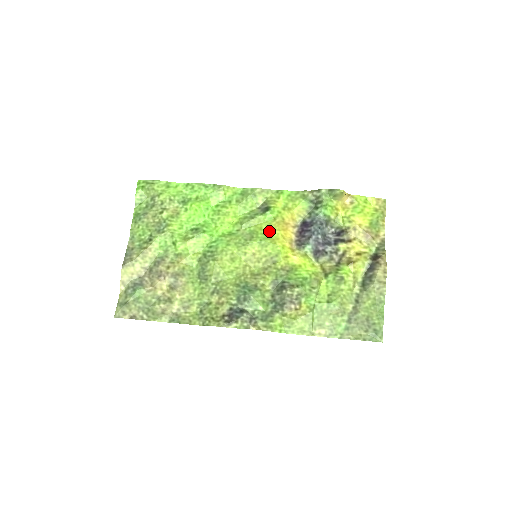
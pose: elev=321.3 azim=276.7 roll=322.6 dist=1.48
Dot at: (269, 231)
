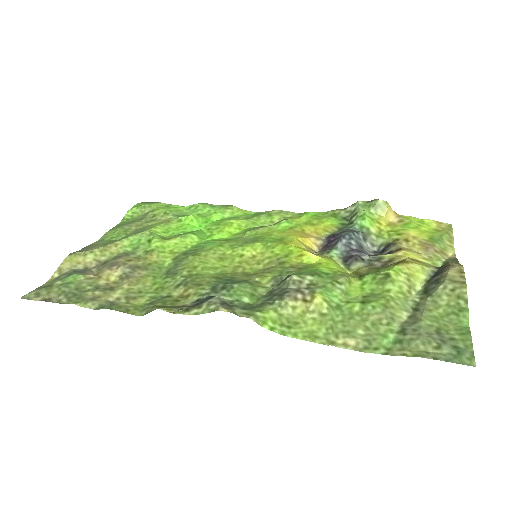
Dot at: (281, 237)
